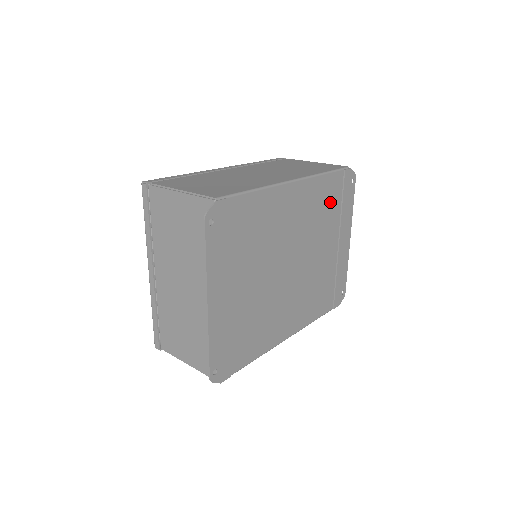
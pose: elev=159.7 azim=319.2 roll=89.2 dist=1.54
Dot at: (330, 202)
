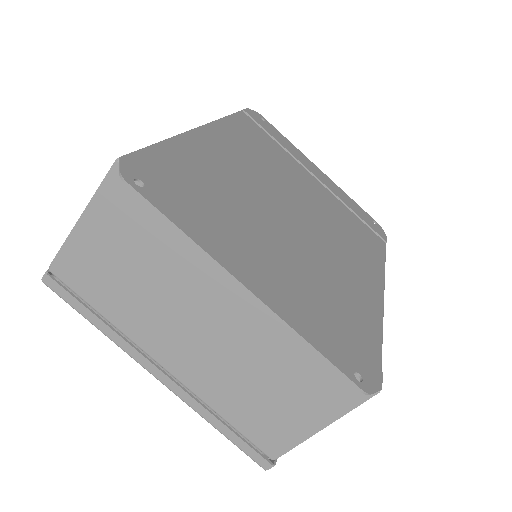
Dot at: (263, 142)
